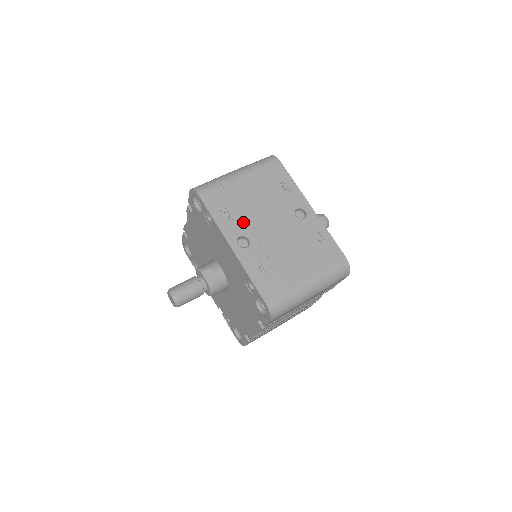
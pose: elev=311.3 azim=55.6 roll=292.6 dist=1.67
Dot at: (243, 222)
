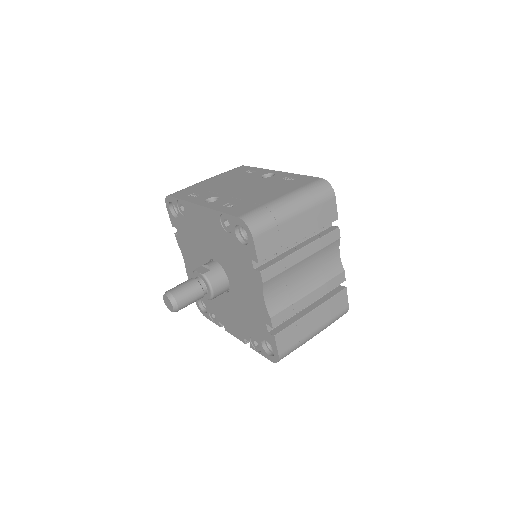
Dot at: (211, 193)
